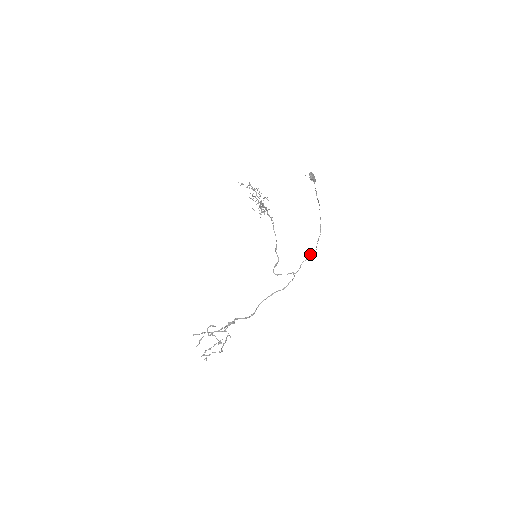
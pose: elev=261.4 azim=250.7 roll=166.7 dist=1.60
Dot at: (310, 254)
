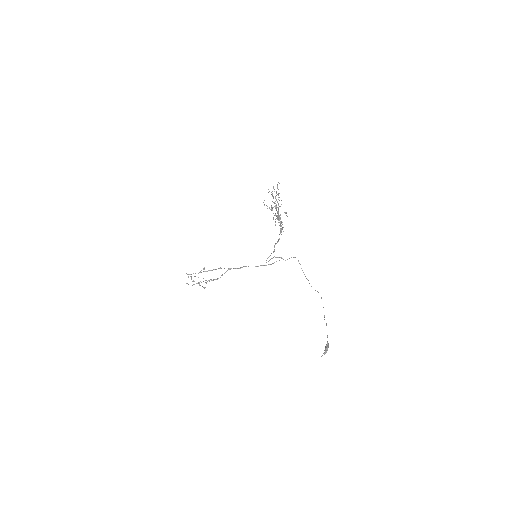
Dot at: occluded
